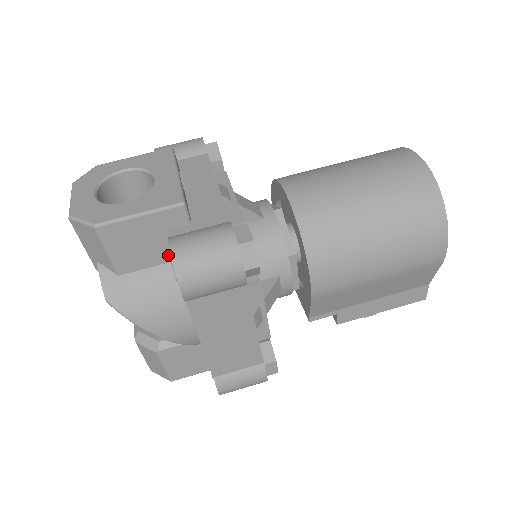
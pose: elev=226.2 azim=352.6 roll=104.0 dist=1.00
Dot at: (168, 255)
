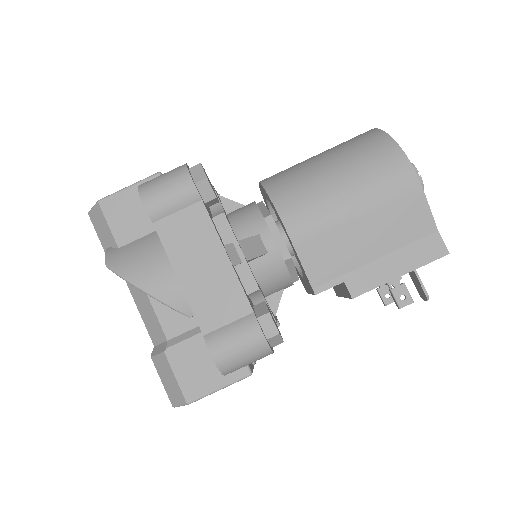
Dot at: occluded
